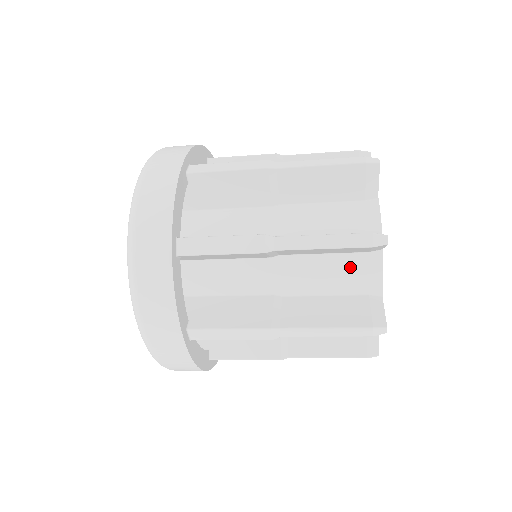
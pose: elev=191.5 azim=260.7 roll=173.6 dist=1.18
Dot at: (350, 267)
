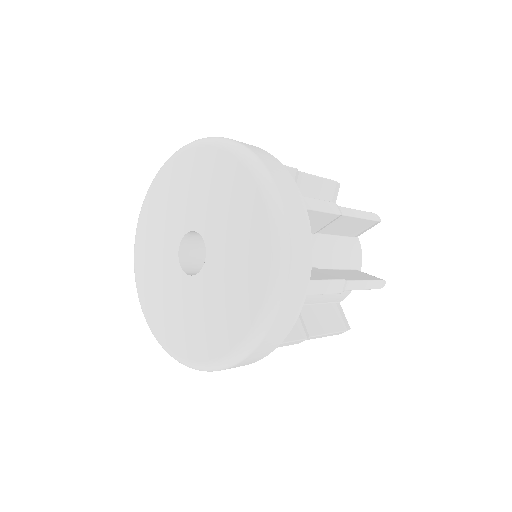
Dot at: occluded
